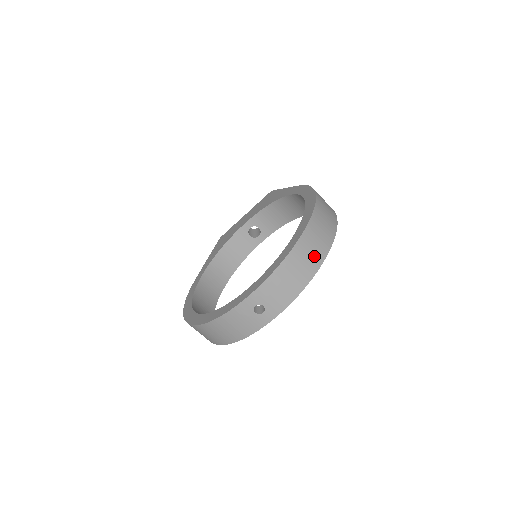
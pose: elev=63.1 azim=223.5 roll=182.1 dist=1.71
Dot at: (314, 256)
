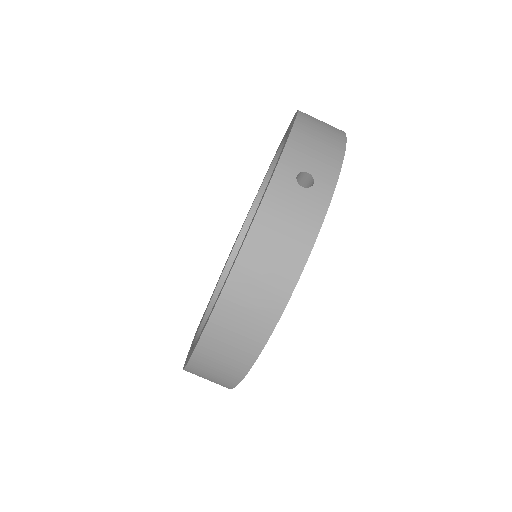
Dot at: (329, 126)
